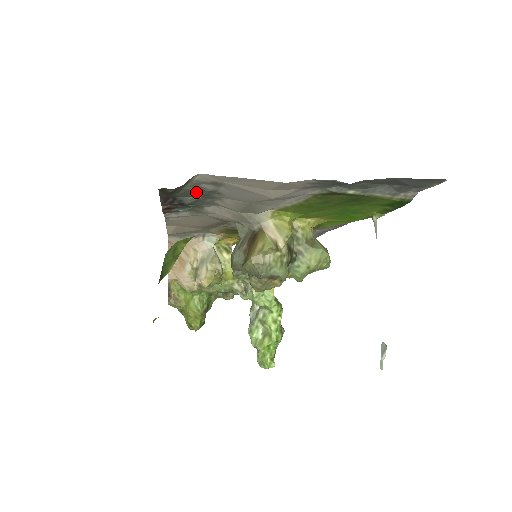
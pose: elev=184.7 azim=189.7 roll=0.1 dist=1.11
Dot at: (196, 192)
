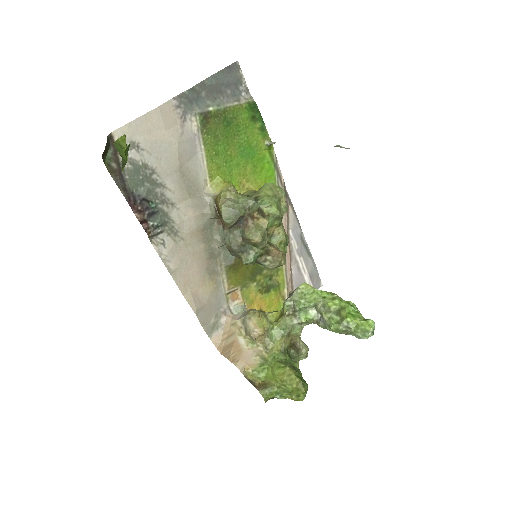
Dot at: (137, 173)
